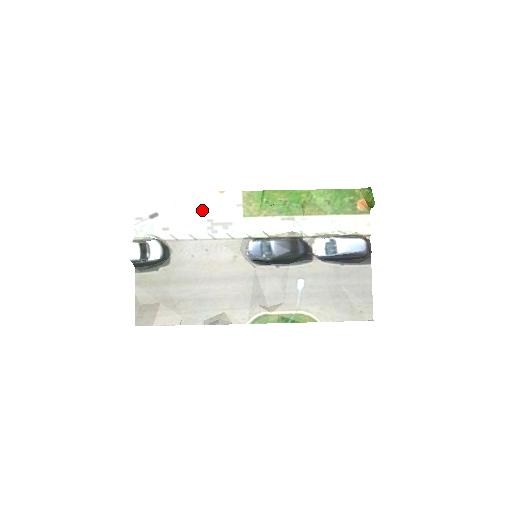
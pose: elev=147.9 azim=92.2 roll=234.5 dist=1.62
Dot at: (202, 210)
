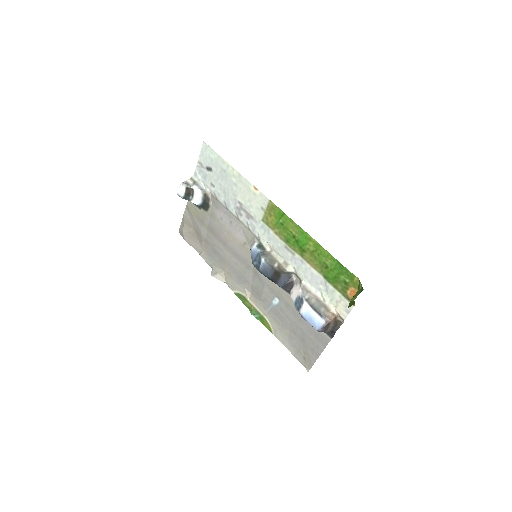
Dot at: (238, 191)
